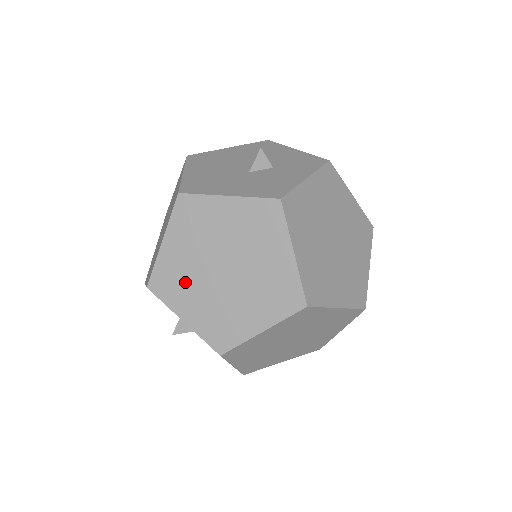
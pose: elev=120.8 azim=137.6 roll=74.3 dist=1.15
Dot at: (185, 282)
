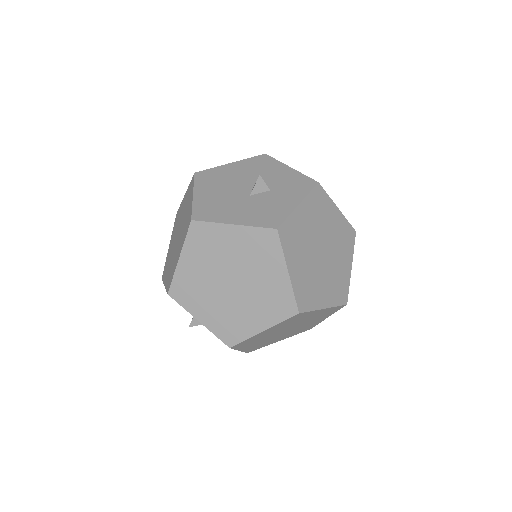
Dot at: (199, 291)
